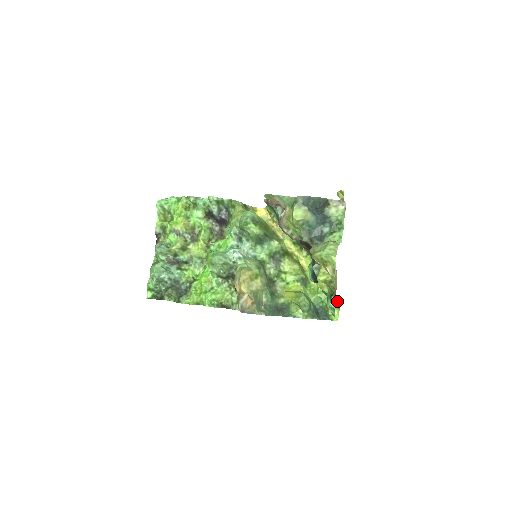
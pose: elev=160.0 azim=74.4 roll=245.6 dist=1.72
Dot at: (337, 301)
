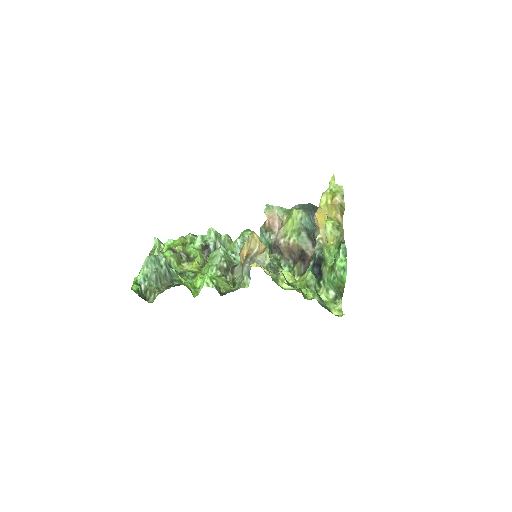
Dot at: (339, 303)
